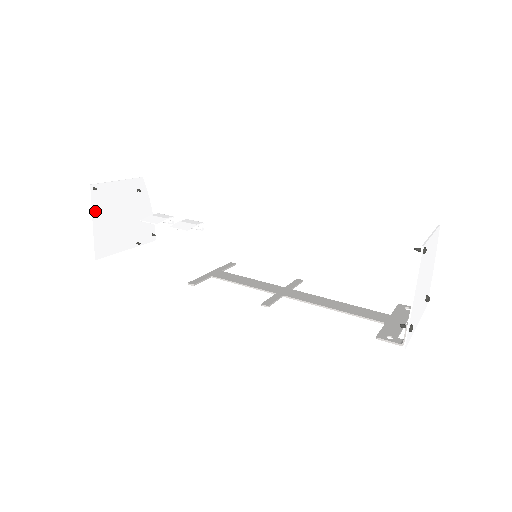
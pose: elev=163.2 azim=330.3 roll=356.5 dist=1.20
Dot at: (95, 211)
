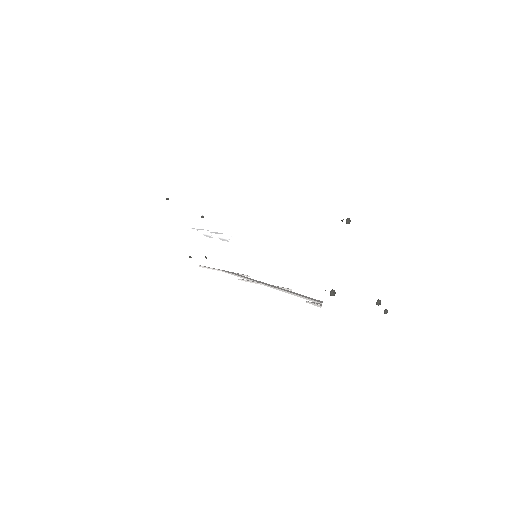
Dot at: (163, 215)
